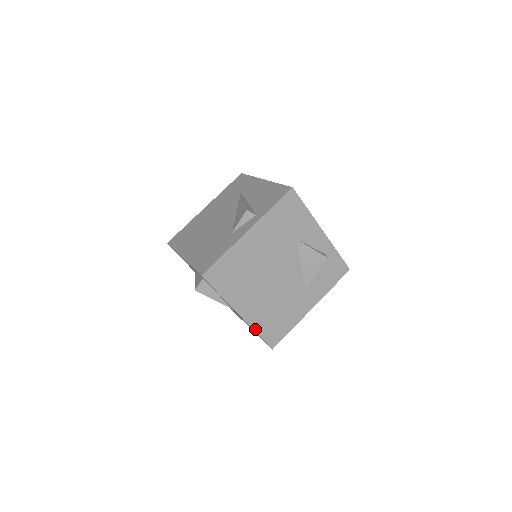
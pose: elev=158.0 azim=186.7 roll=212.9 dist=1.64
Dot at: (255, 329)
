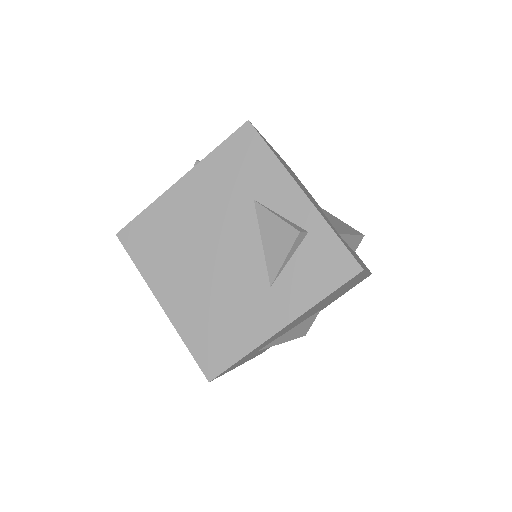
Dot at: (183, 336)
